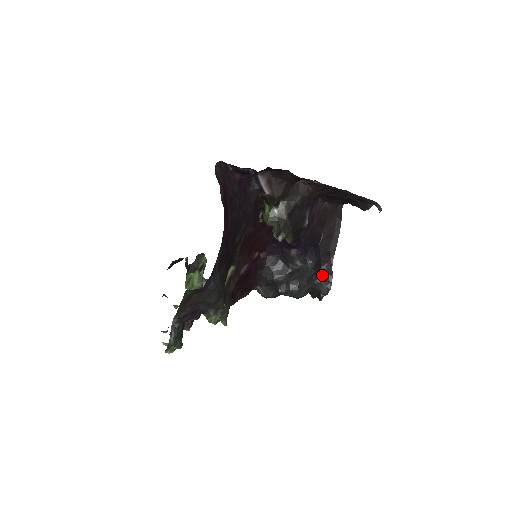
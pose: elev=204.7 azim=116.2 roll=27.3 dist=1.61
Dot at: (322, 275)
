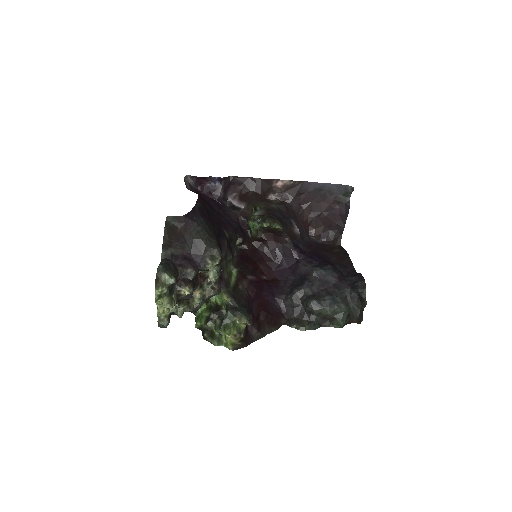
Dot at: (349, 279)
